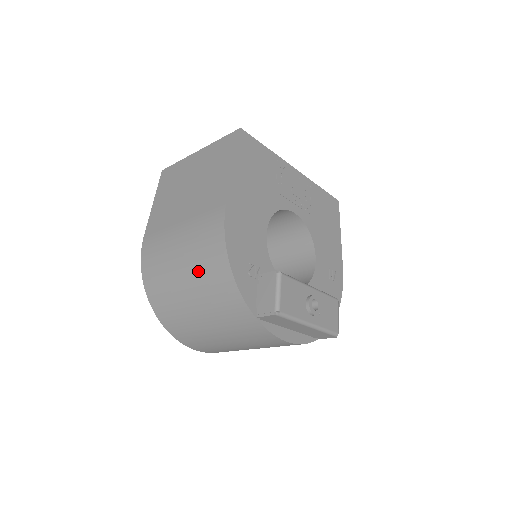
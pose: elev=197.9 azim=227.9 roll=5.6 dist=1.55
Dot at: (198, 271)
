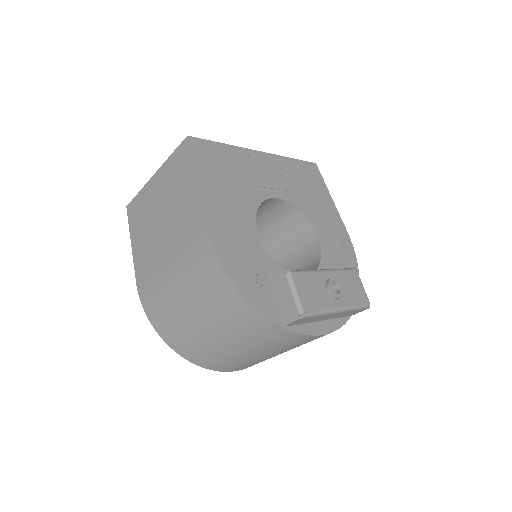
Dot at: (205, 302)
